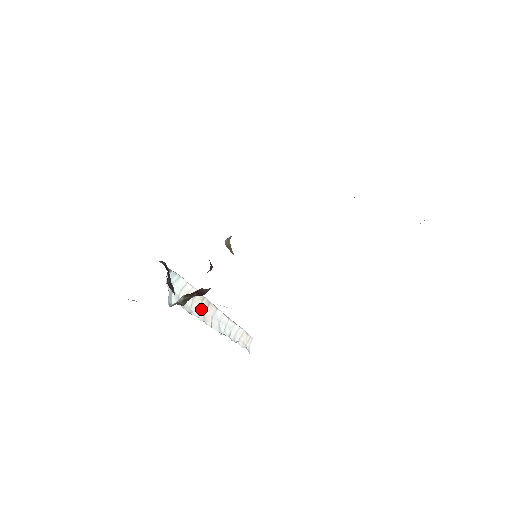
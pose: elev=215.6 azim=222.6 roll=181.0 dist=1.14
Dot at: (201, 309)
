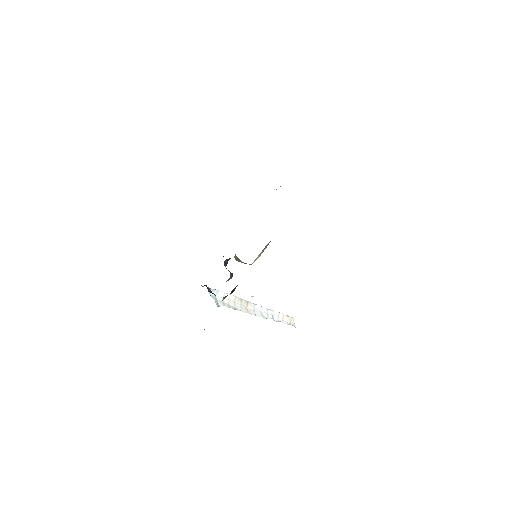
Dot at: (243, 307)
